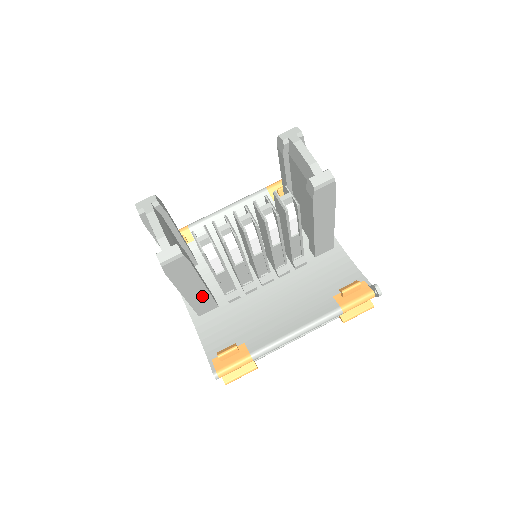
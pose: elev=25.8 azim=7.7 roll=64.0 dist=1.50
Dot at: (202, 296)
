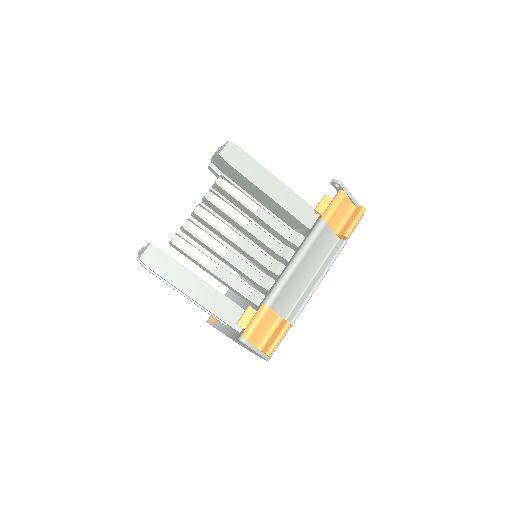
Dot at: (217, 299)
